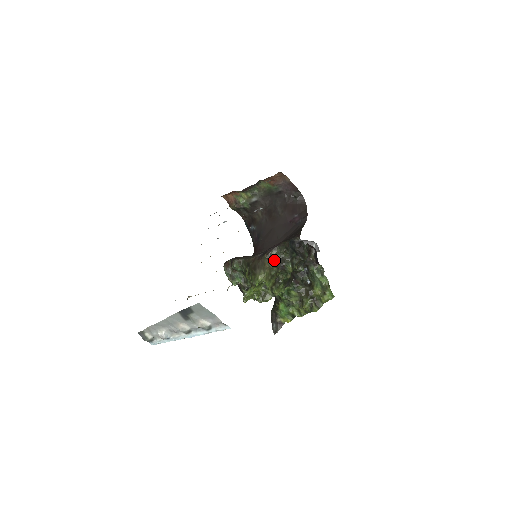
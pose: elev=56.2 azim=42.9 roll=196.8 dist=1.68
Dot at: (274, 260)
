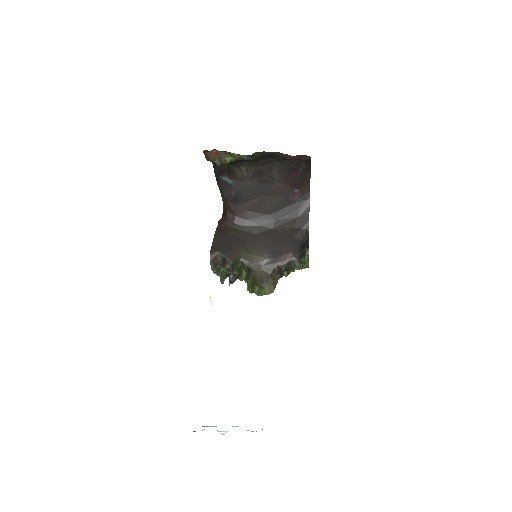
Dot at: (283, 271)
